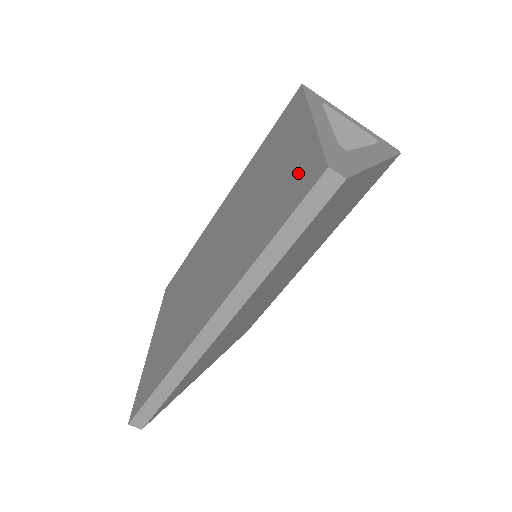
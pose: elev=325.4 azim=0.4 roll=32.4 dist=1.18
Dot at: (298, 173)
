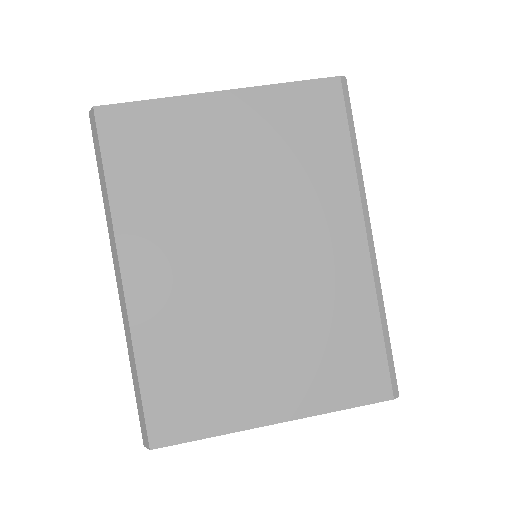
Dot at: occluded
